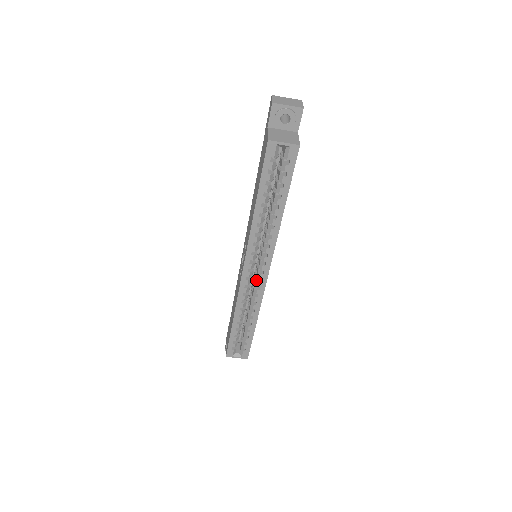
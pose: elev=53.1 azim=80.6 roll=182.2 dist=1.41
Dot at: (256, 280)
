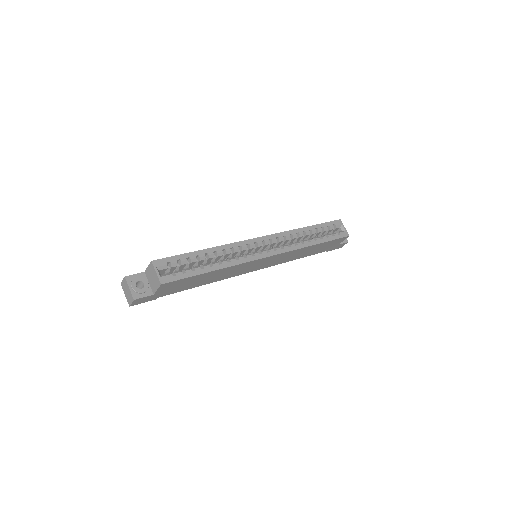
Dot at: (256, 252)
